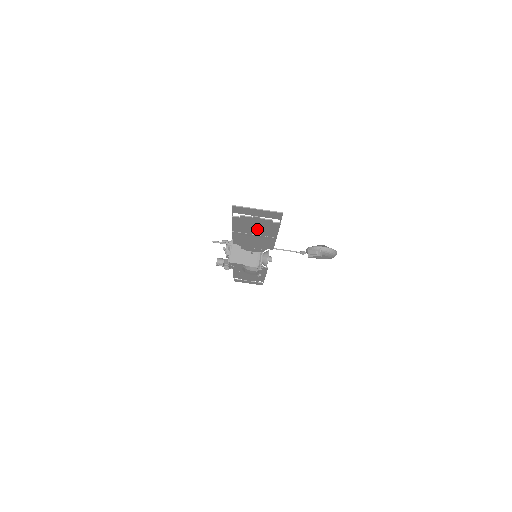
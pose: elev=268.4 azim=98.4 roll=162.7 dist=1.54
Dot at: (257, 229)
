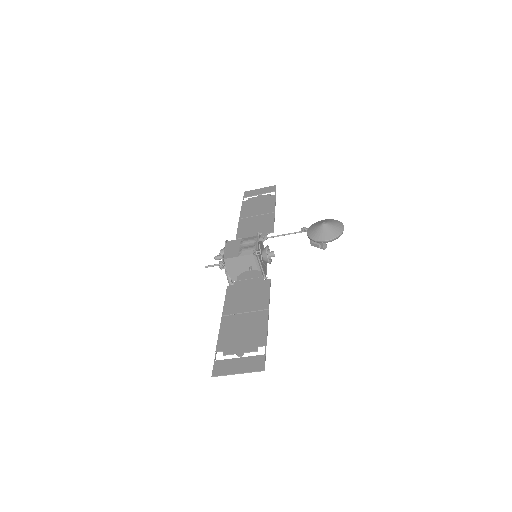
Dot at: (245, 327)
